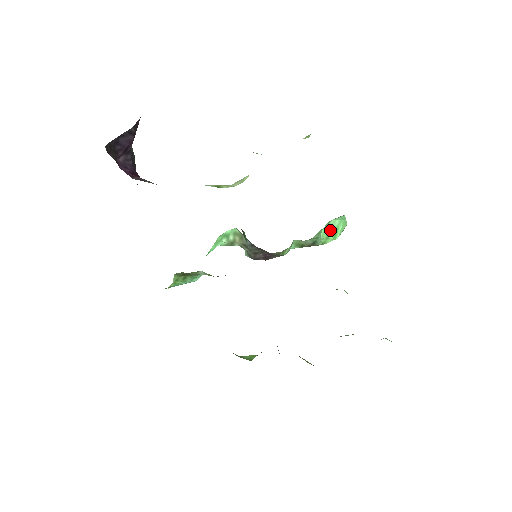
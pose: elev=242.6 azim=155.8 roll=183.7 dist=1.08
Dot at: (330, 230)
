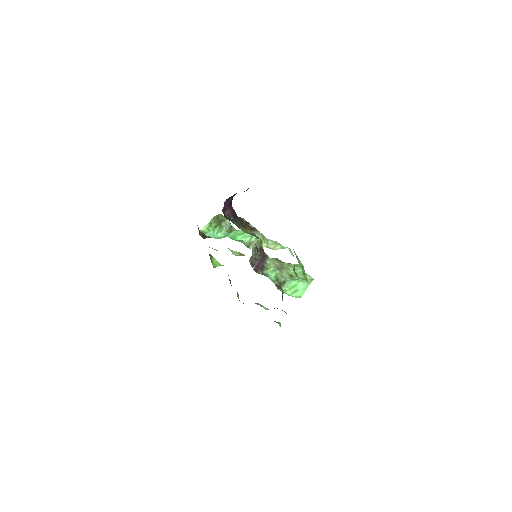
Dot at: (295, 287)
